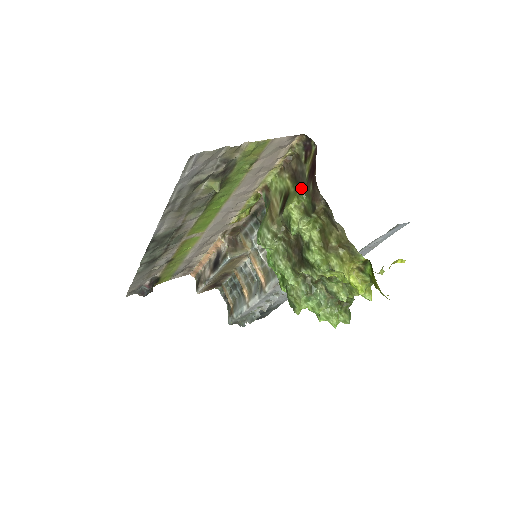
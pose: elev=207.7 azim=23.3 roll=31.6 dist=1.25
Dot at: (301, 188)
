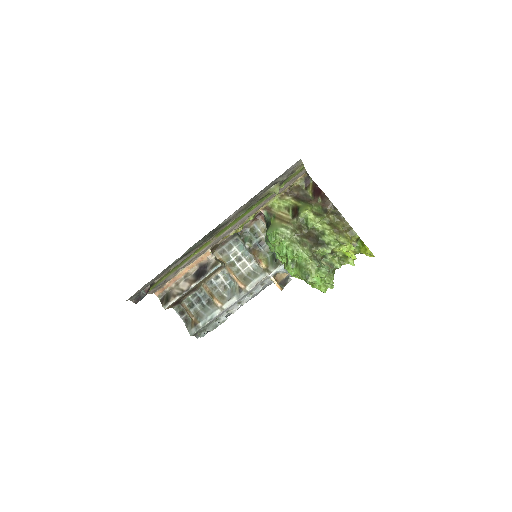
Dot at: (309, 202)
